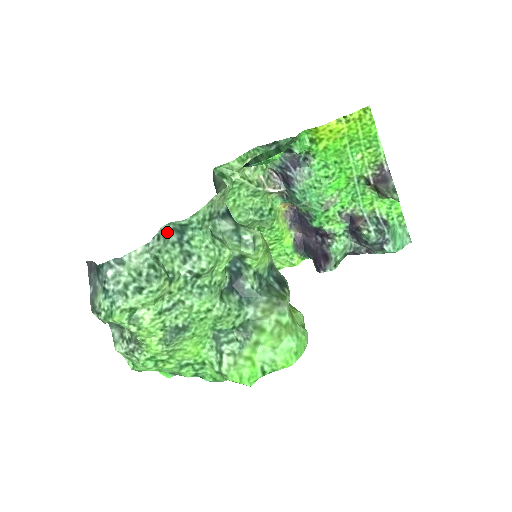
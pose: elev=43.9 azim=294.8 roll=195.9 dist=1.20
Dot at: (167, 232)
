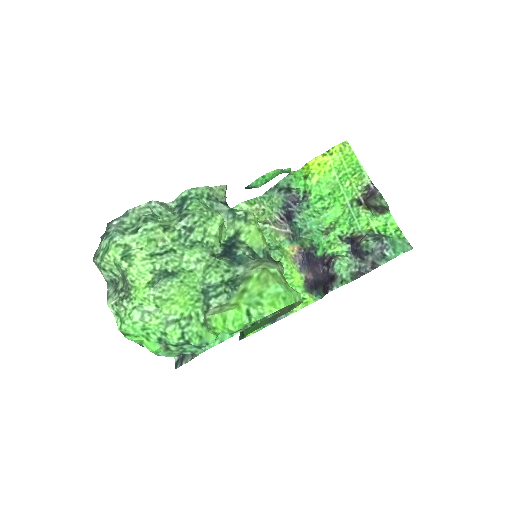
Dot at: (171, 209)
